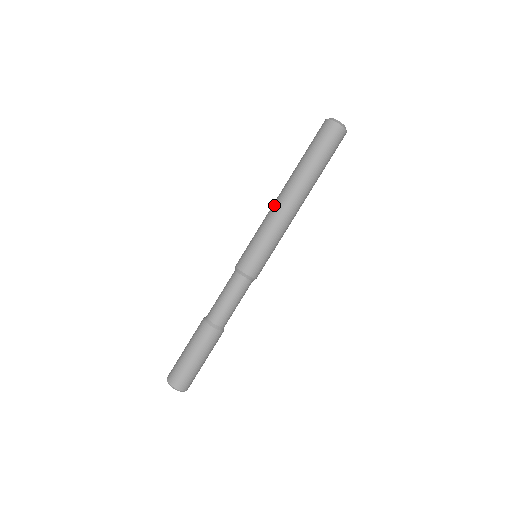
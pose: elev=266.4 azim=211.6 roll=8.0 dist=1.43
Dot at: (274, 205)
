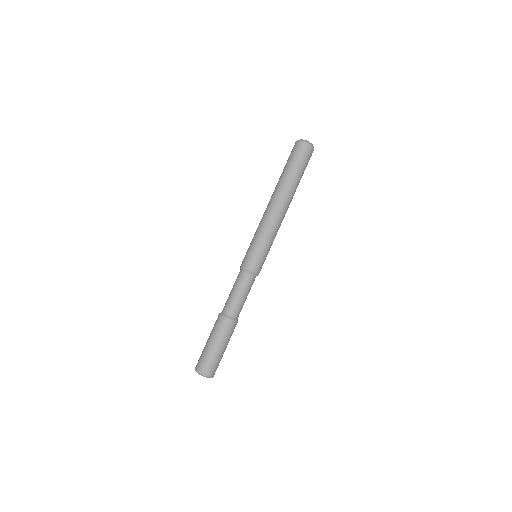
Dot at: (273, 215)
